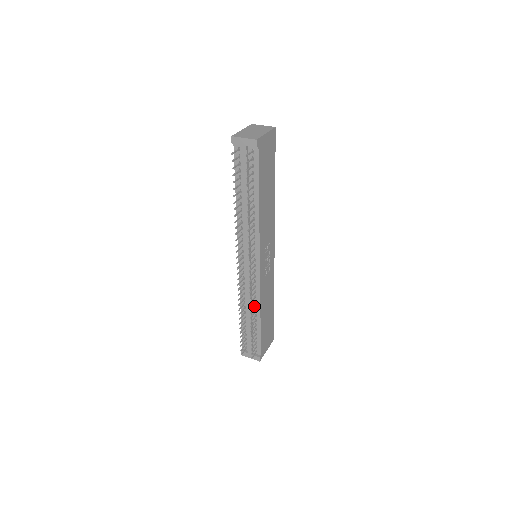
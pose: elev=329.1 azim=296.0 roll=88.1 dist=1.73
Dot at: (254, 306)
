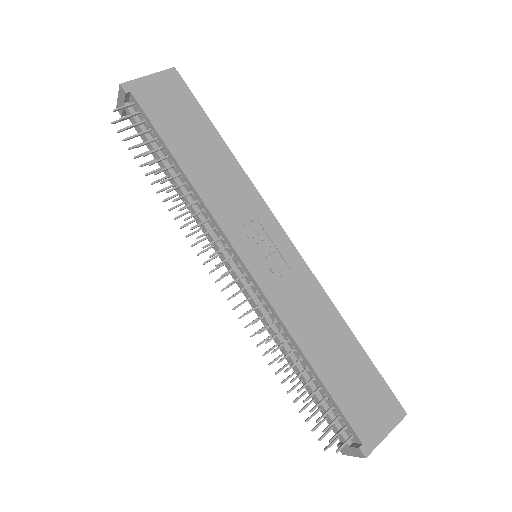
Dot at: (285, 340)
